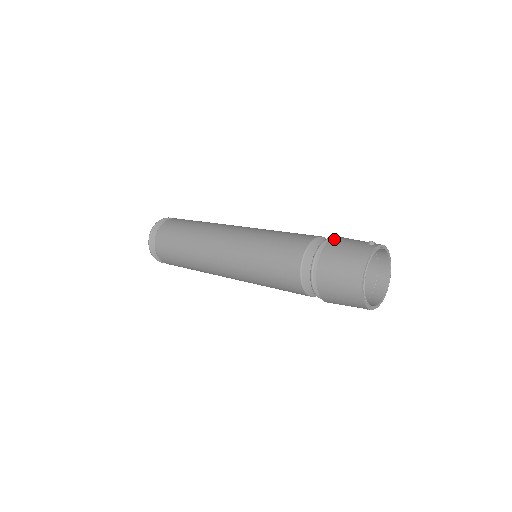
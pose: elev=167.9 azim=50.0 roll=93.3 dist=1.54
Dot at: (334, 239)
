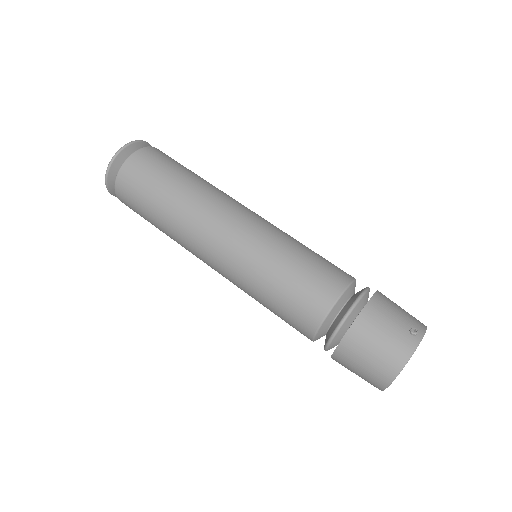
Dot at: (369, 308)
